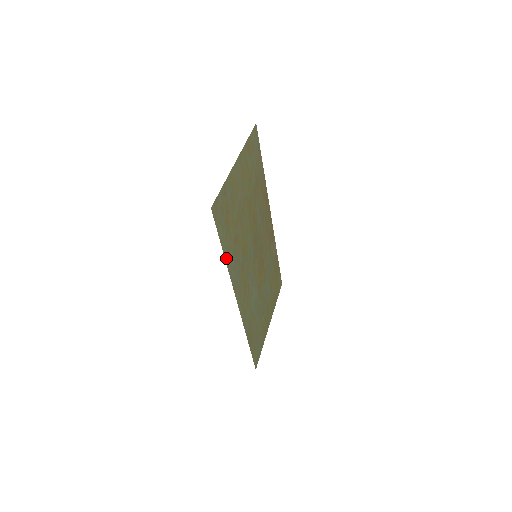
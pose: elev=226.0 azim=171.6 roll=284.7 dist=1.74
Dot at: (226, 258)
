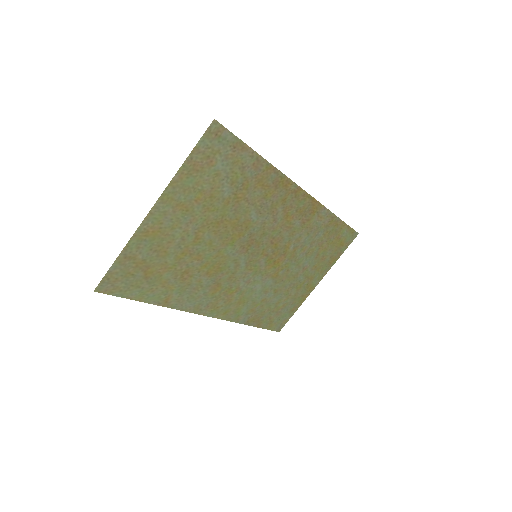
Dot at: (161, 302)
